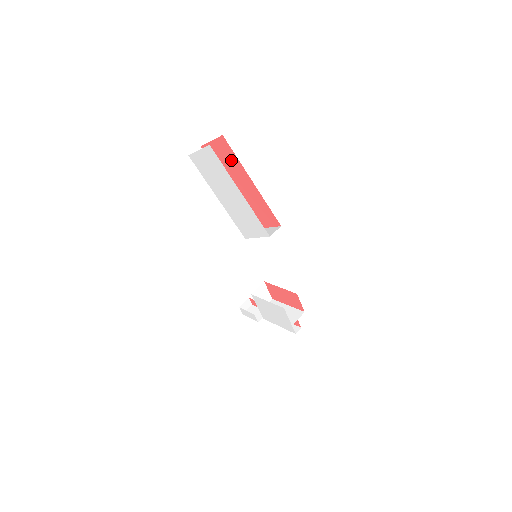
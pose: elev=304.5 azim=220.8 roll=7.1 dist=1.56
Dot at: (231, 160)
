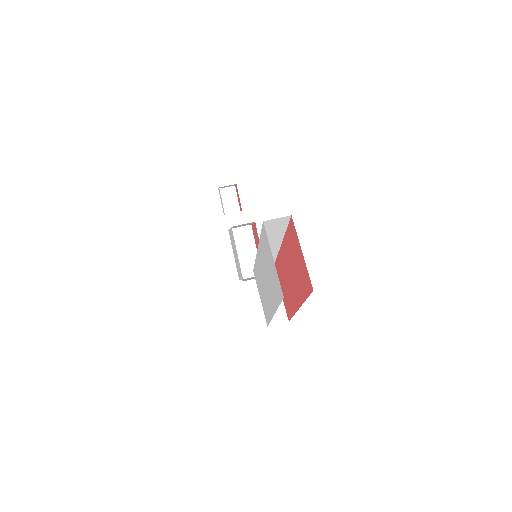
Dot at: (301, 282)
